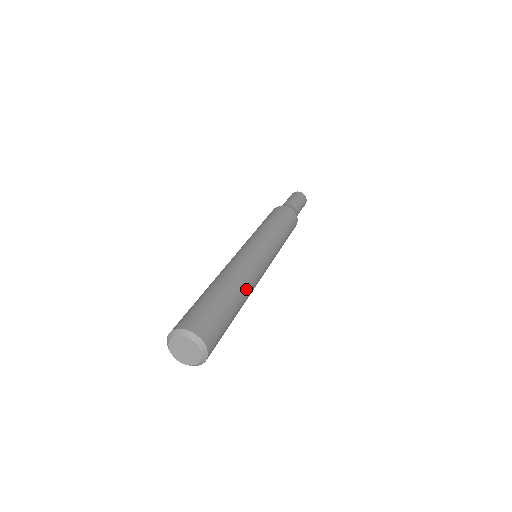
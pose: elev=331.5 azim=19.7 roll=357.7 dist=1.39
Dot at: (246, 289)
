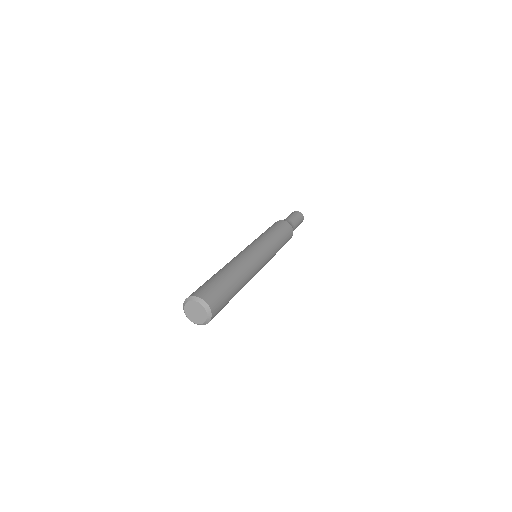
Dot at: (238, 268)
